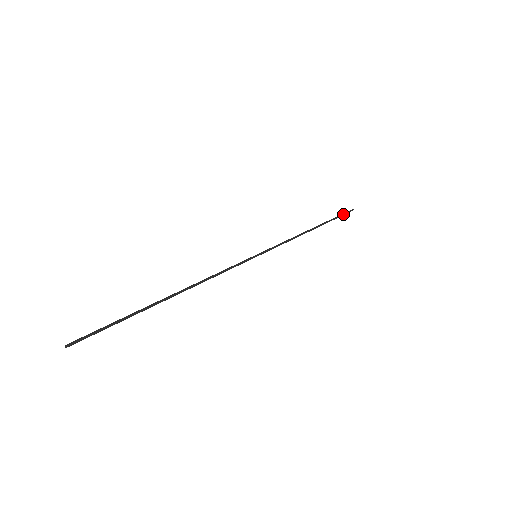
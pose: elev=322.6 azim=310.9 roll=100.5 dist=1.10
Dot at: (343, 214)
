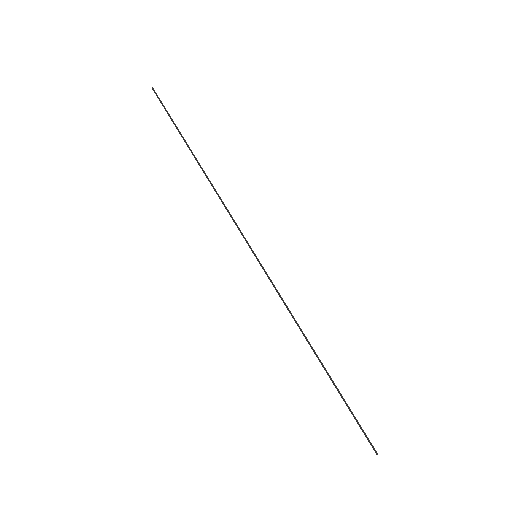
Dot at: (360, 426)
